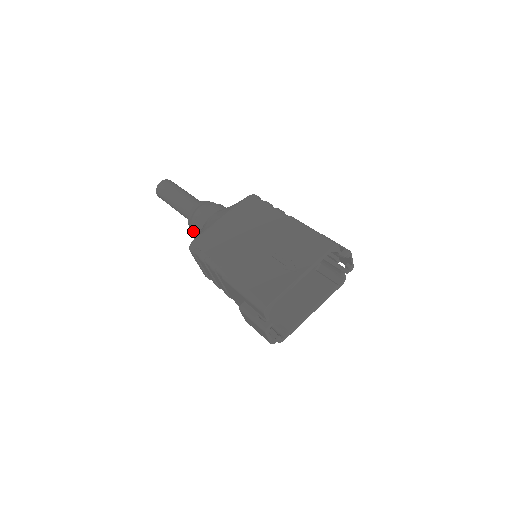
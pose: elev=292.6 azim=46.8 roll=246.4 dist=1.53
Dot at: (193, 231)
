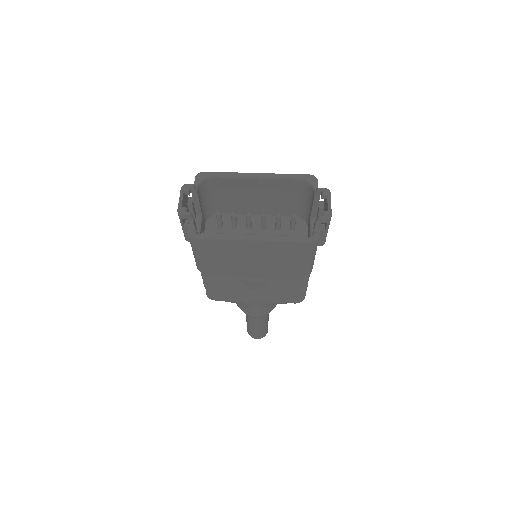
Dot at: occluded
